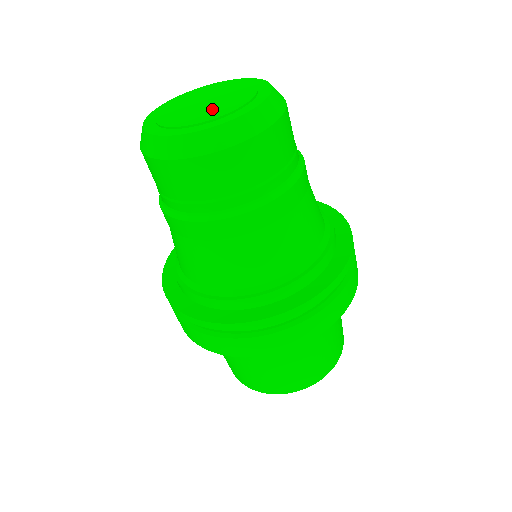
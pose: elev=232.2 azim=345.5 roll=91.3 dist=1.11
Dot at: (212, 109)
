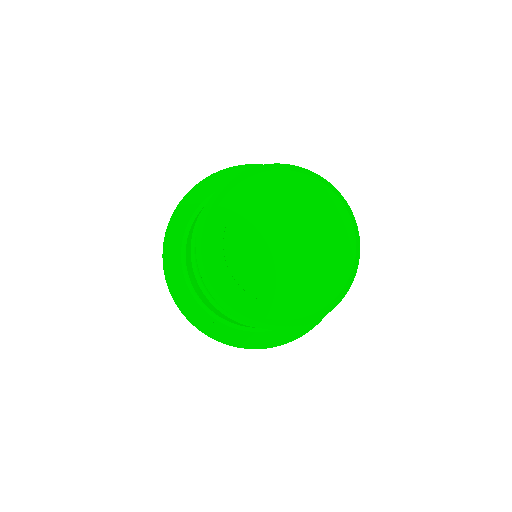
Dot at: (311, 257)
